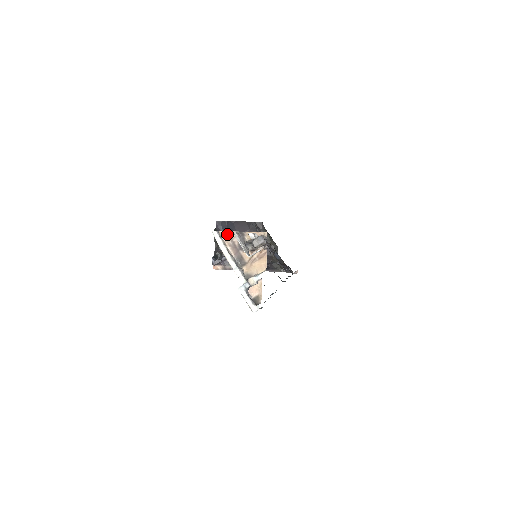
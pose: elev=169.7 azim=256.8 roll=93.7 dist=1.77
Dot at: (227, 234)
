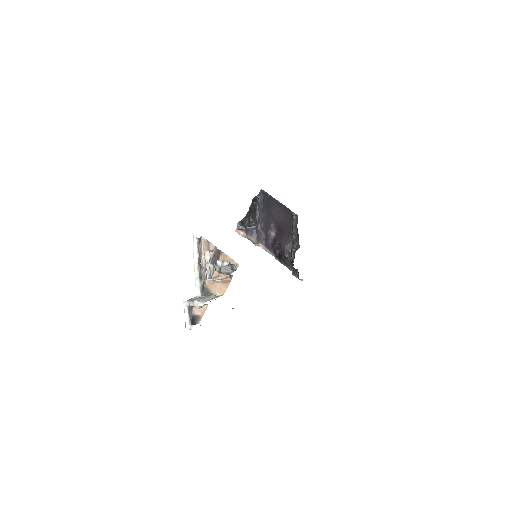
Dot at: (207, 243)
